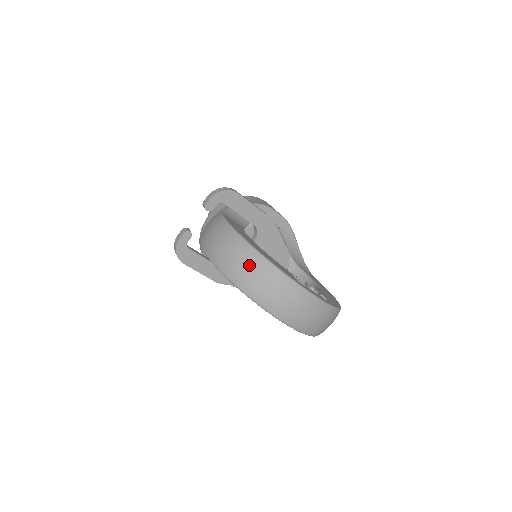
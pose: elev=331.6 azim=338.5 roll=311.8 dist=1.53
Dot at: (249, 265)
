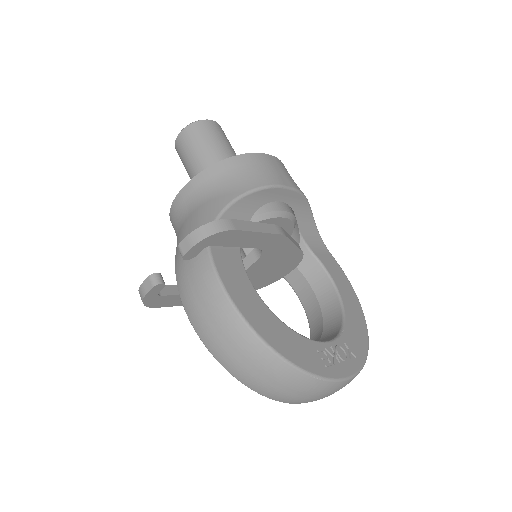
Dot at: (260, 368)
